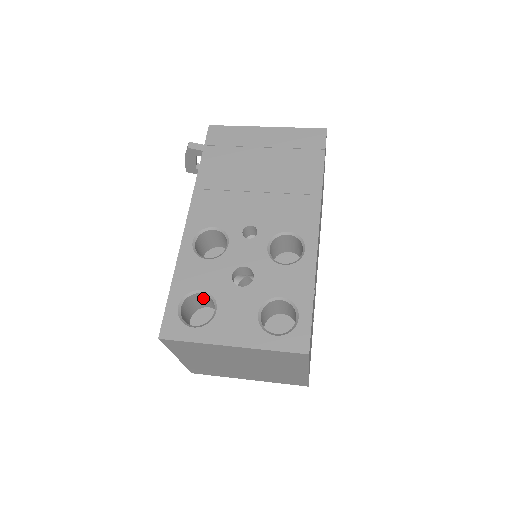
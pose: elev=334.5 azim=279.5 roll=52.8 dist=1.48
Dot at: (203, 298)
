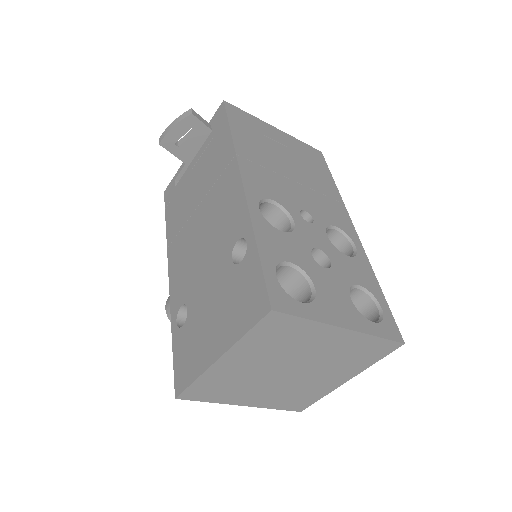
Dot at: (279, 276)
